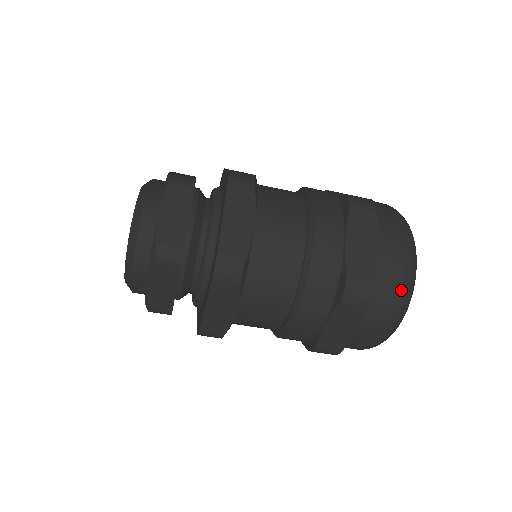
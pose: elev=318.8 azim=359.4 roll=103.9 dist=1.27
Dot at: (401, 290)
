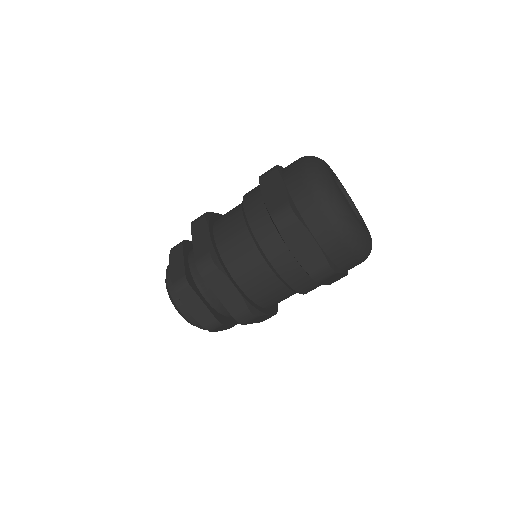
Dot at: (314, 192)
